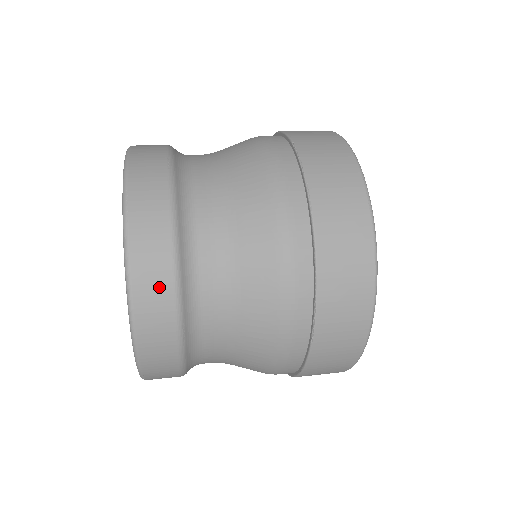
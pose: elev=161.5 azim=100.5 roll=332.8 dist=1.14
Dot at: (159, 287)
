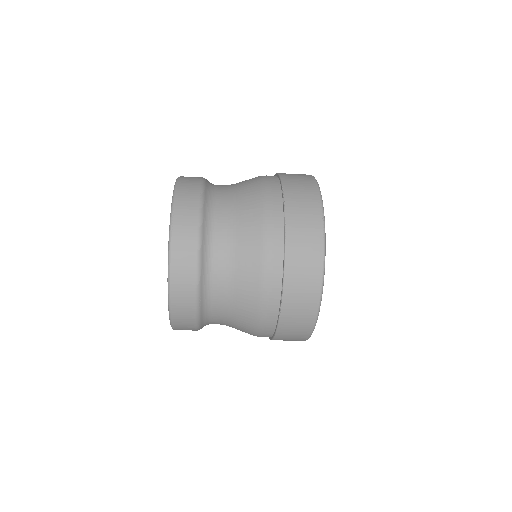
Dot at: (187, 272)
